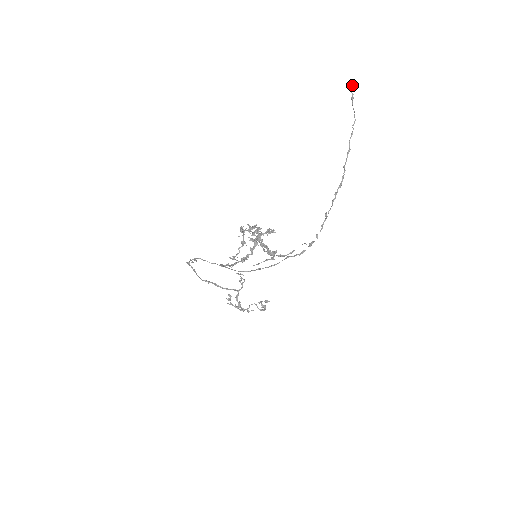
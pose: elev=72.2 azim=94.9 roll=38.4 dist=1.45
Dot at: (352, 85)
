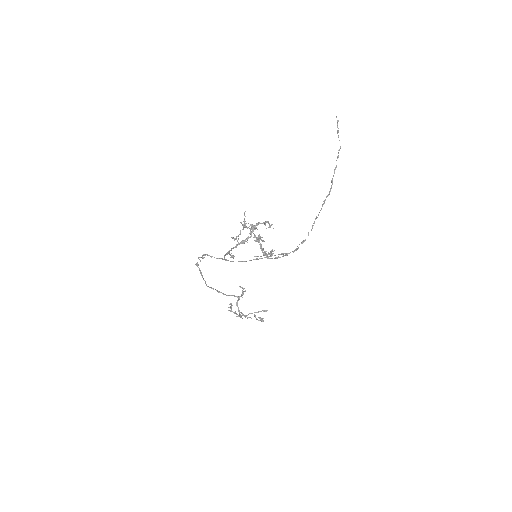
Dot at: (337, 121)
